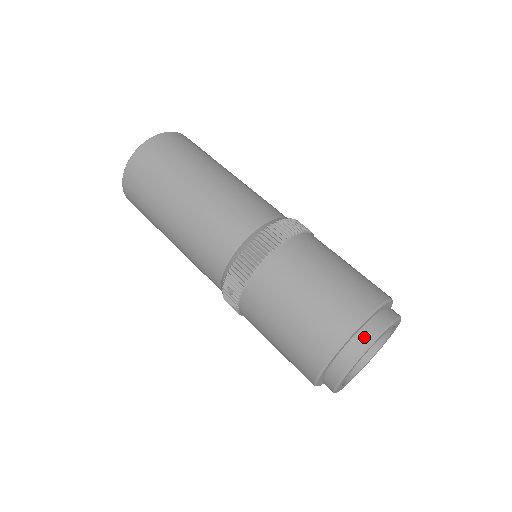
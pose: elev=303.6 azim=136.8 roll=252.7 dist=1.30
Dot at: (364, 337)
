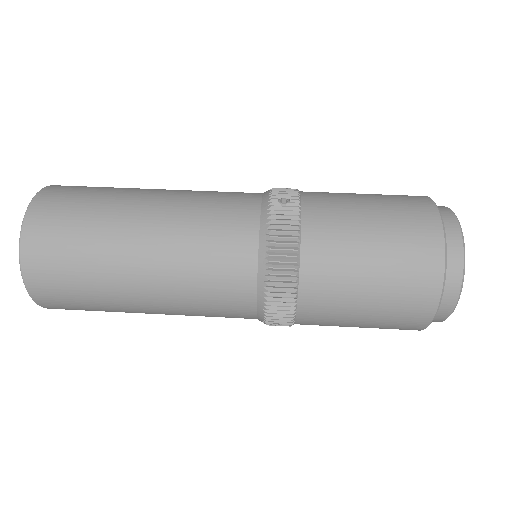
Dot at: (453, 278)
